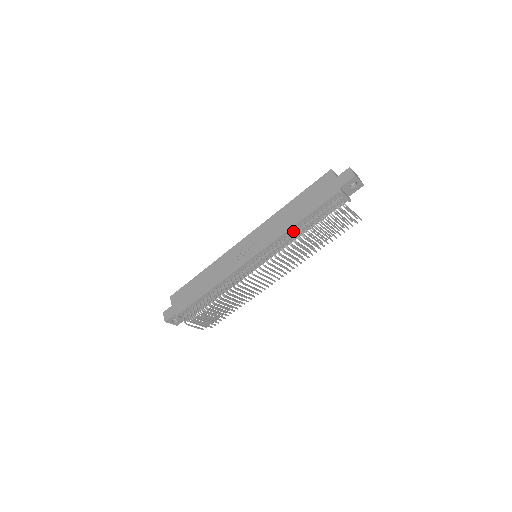
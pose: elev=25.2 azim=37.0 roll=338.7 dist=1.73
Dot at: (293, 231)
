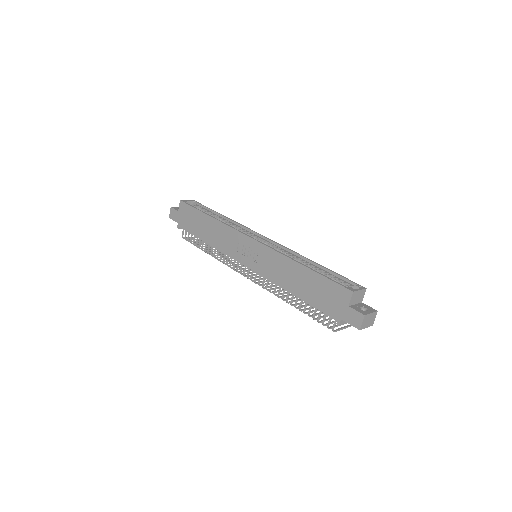
Dot at: occluded
